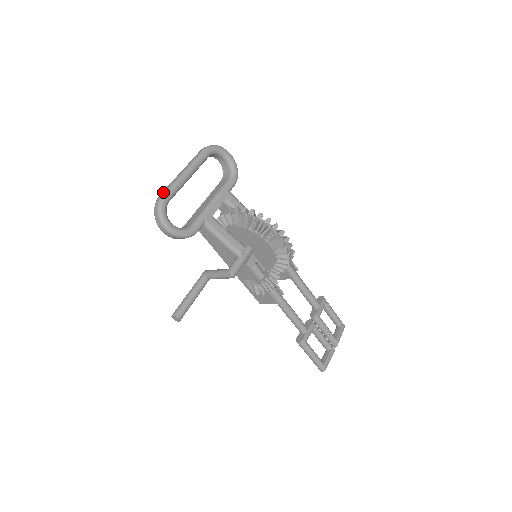
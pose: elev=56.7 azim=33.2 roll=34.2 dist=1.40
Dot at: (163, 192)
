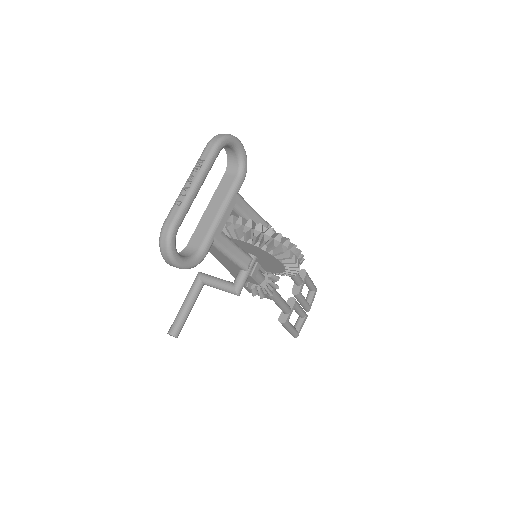
Dot at: (171, 219)
